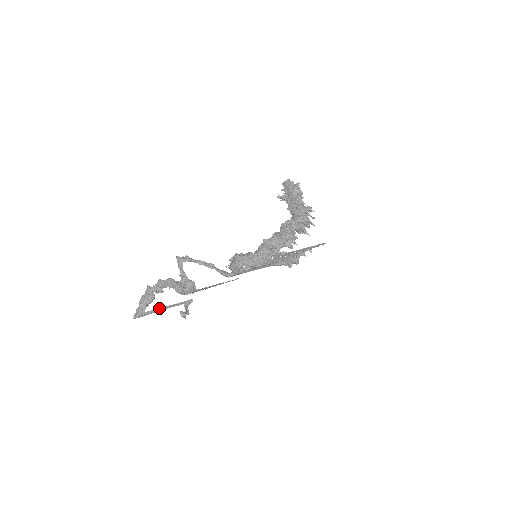
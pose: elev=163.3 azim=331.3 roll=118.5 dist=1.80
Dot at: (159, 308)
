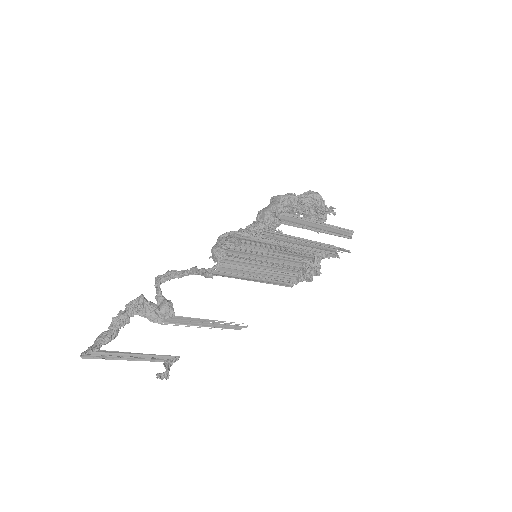
Dot at: (123, 352)
